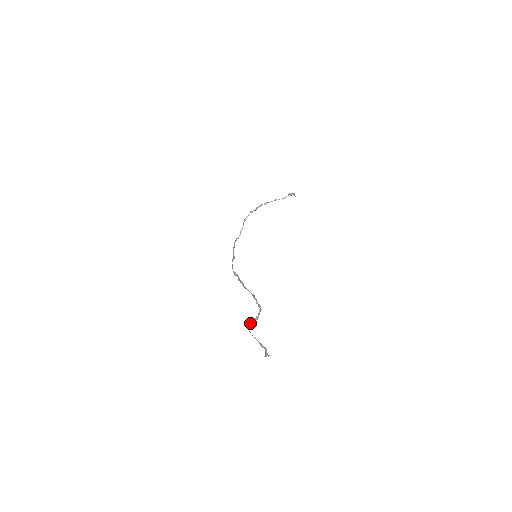
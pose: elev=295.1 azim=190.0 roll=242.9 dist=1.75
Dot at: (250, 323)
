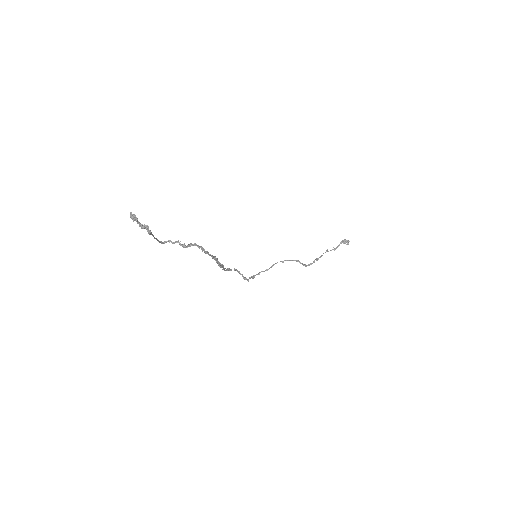
Dot at: (169, 240)
